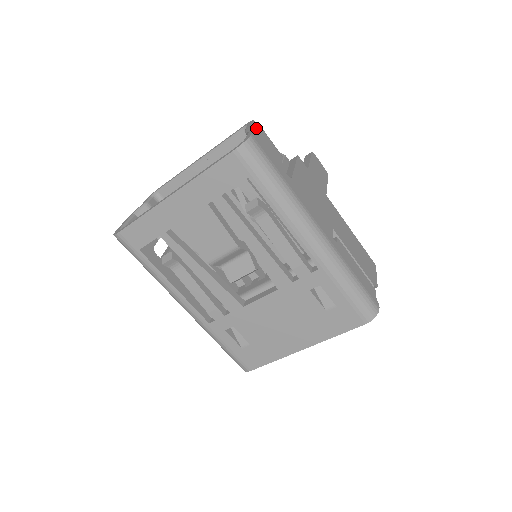
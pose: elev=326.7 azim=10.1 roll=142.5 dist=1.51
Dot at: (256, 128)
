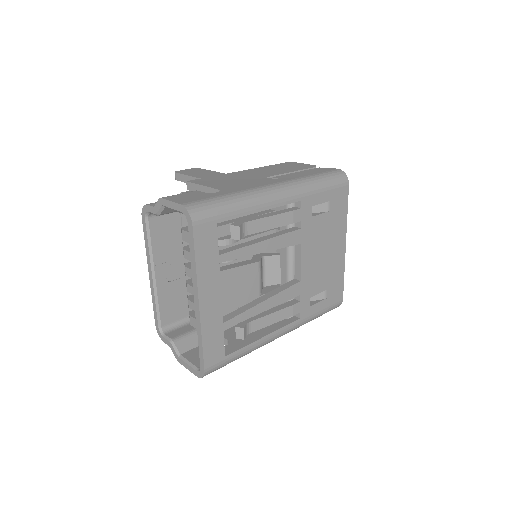
Dot at: (169, 200)
